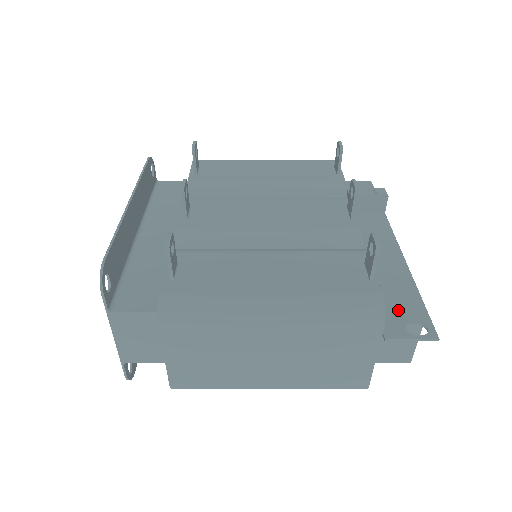
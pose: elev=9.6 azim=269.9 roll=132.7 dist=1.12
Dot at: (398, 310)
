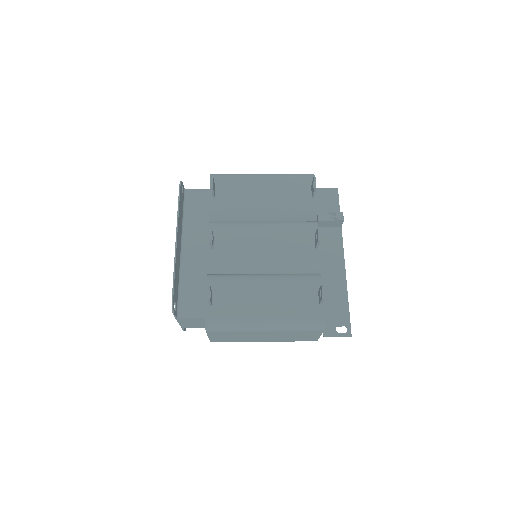
Dot at: (334, 316)
